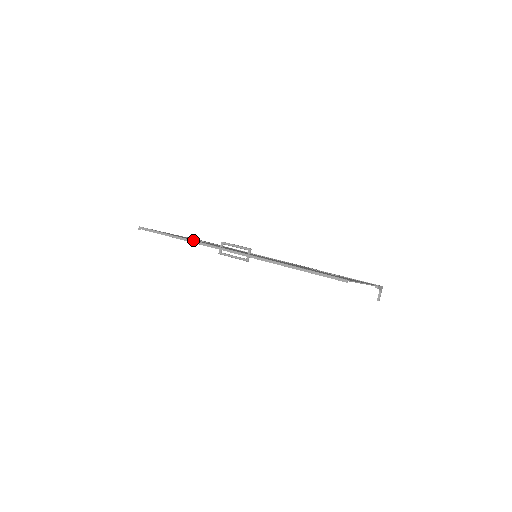
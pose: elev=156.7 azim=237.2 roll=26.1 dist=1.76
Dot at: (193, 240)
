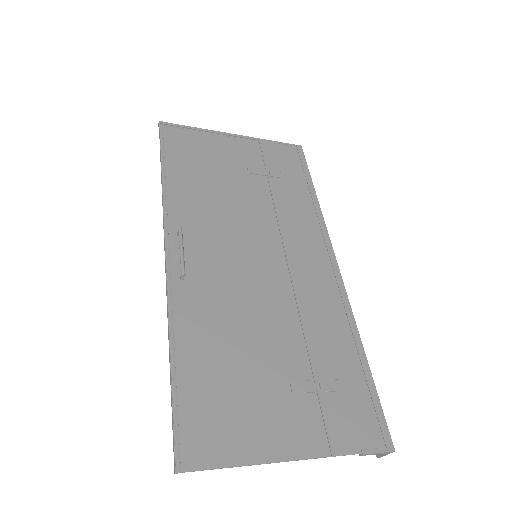
Dot at: (163, 197)
